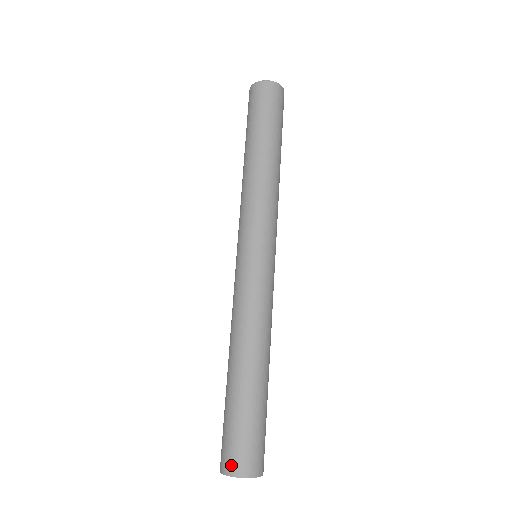
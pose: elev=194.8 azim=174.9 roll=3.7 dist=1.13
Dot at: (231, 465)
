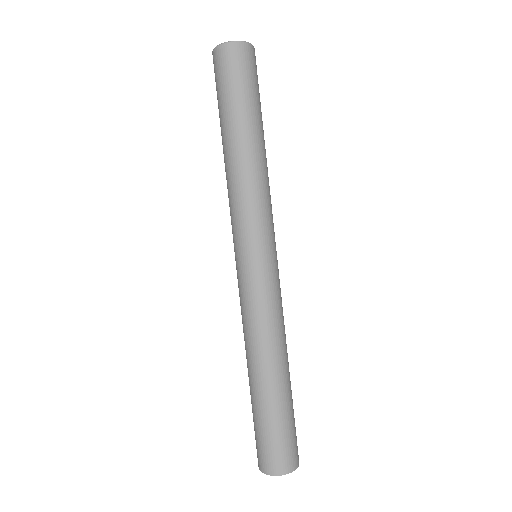
Dot at: (262, 464)
